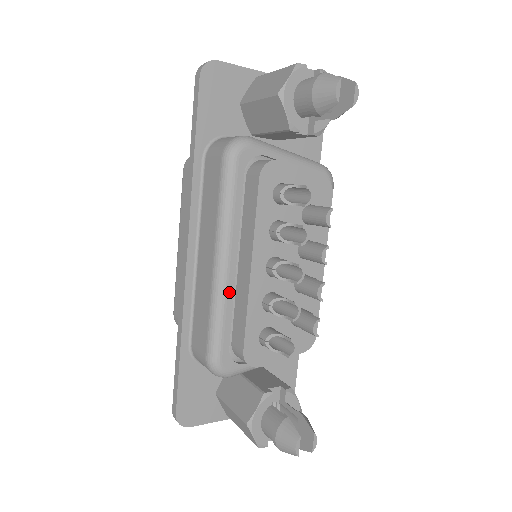
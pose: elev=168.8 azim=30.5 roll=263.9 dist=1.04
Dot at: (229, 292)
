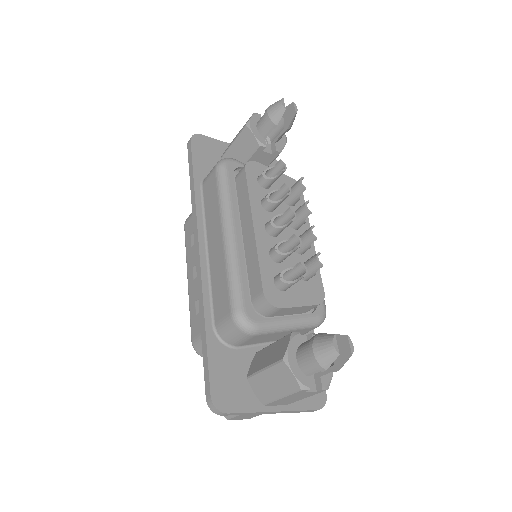
Dot at: (240, 254)
